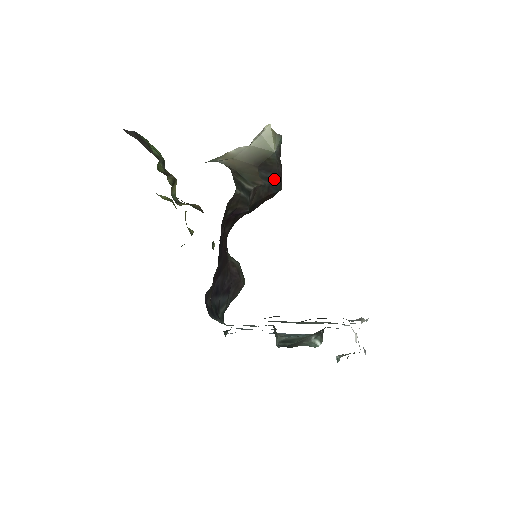
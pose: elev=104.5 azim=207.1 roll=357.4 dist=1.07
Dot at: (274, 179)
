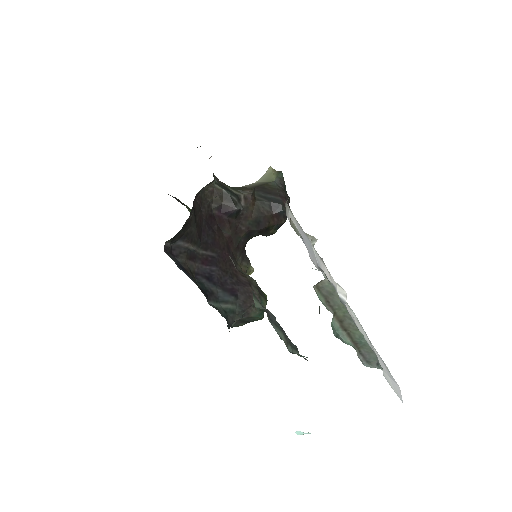
Dot at: (275, 200)
